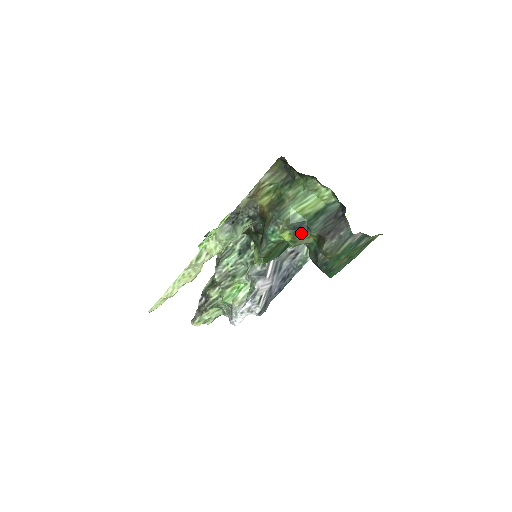
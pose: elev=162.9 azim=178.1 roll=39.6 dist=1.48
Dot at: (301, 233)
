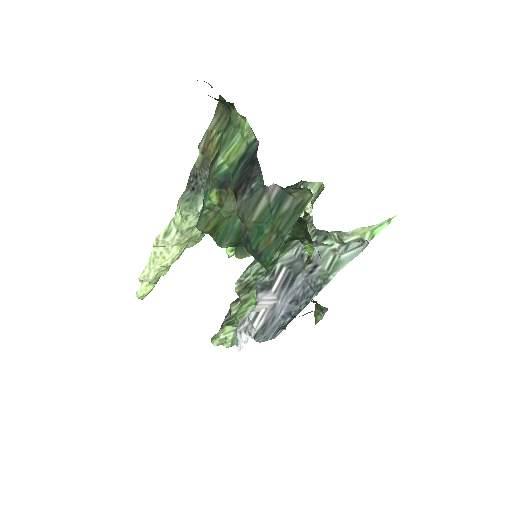
Dot at: (226, 192)
